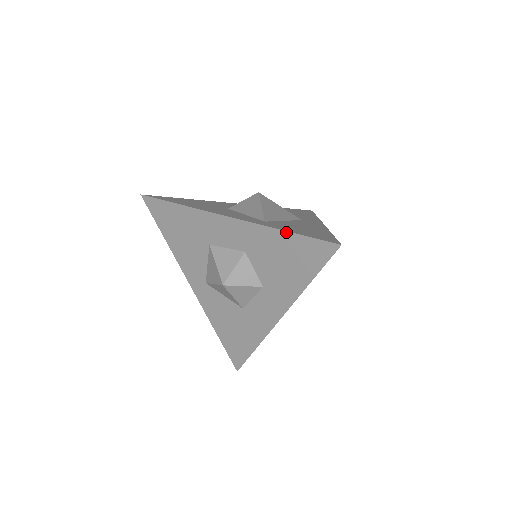
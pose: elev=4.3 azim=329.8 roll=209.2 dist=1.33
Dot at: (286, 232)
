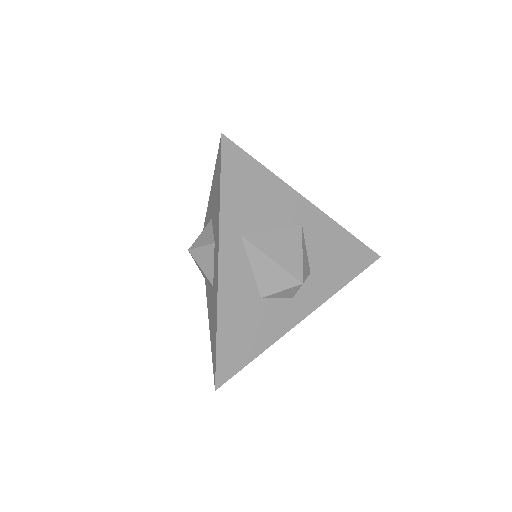
Dot at: (215, 167)
